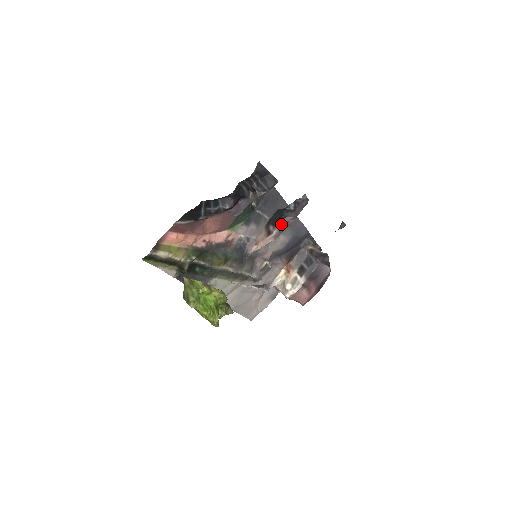
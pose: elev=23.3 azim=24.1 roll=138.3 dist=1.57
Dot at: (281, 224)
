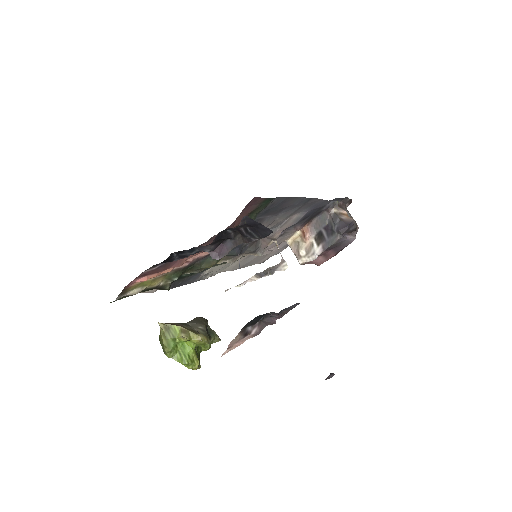
Dot at: (263, 321)
